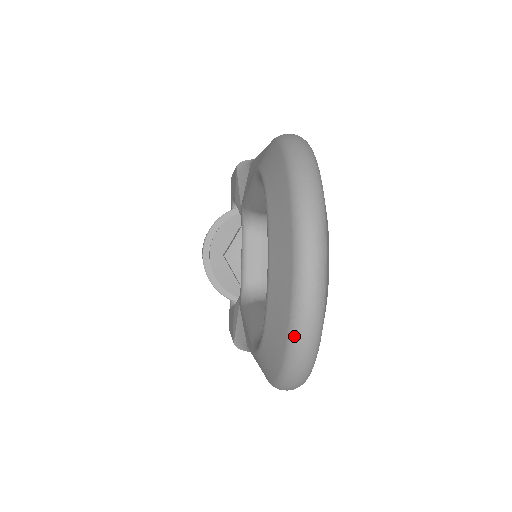
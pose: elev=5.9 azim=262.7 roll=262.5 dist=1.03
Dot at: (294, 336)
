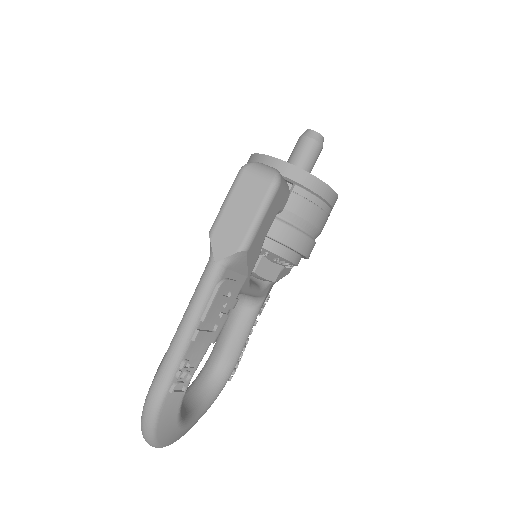
Dot at: occluded
